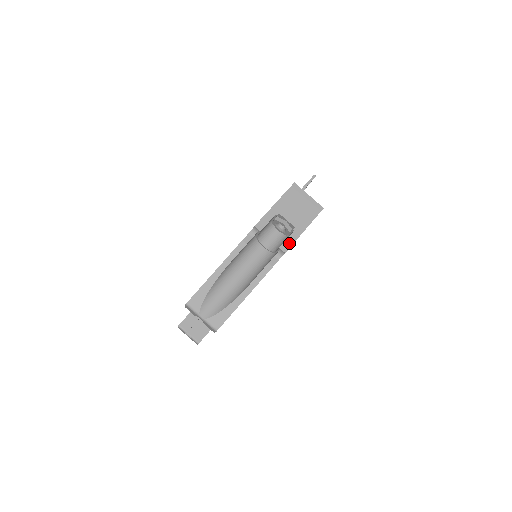
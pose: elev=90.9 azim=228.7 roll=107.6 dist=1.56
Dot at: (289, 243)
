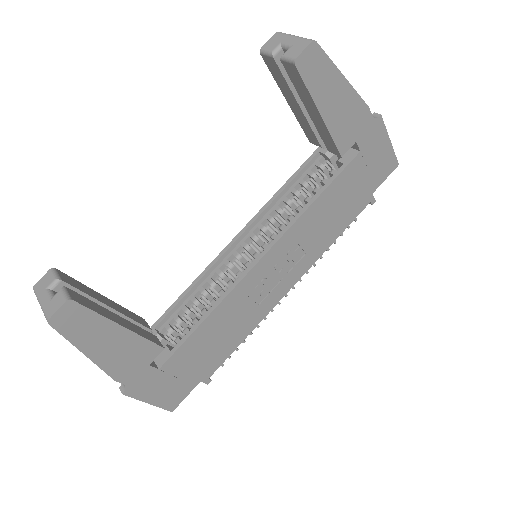
Dot at: (381, 122)
